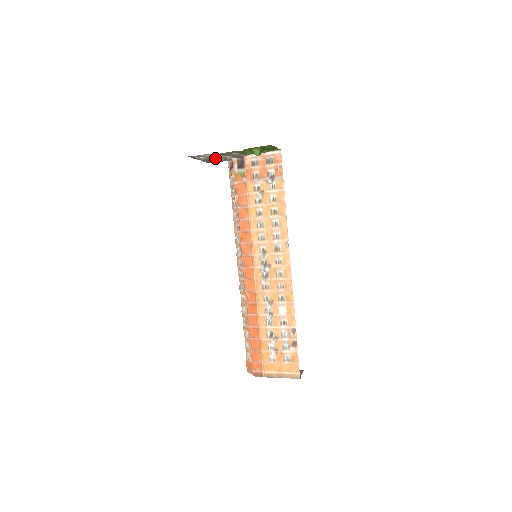
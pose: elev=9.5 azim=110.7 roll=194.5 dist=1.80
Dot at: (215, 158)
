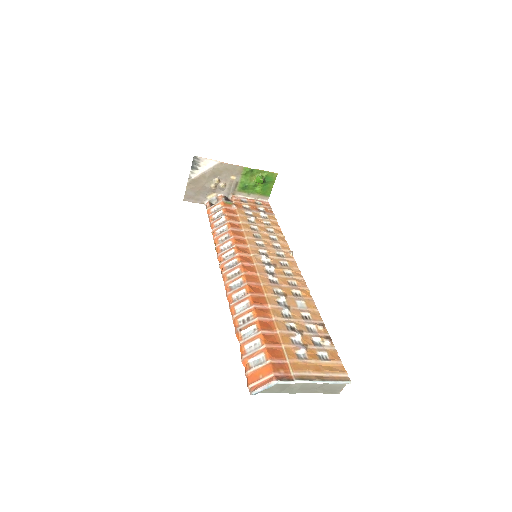
Dot at: (208, 181)
